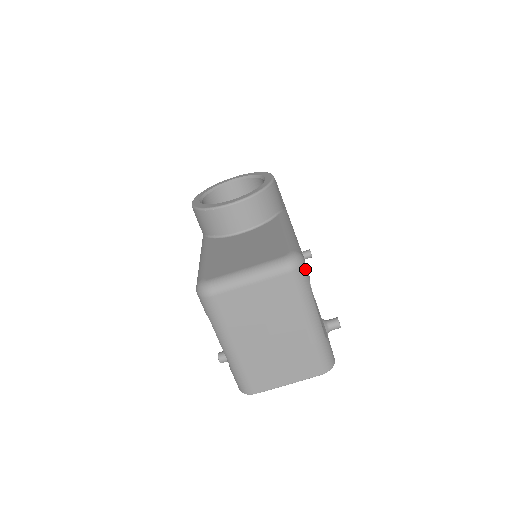
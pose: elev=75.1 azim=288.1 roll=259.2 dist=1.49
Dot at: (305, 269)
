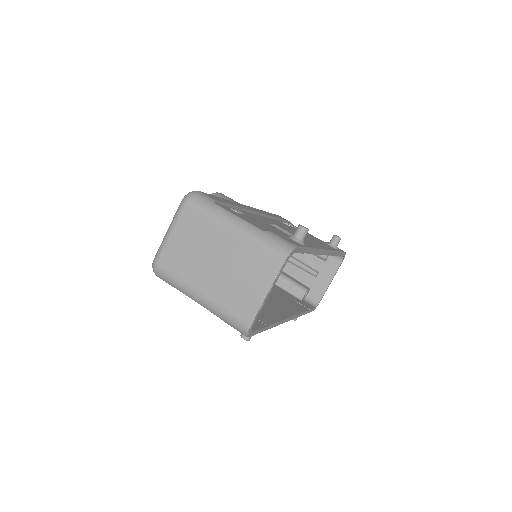
Dot at: (202, 195)
